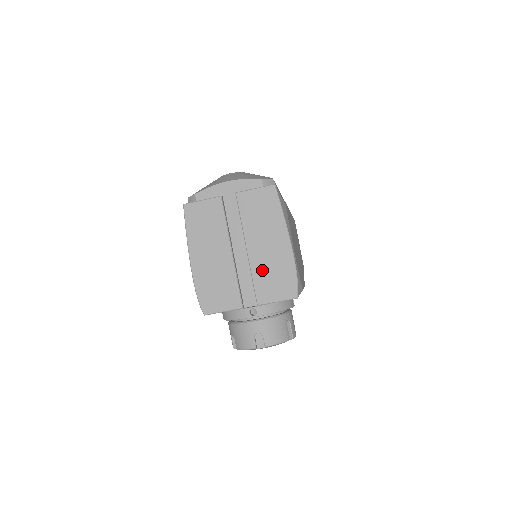
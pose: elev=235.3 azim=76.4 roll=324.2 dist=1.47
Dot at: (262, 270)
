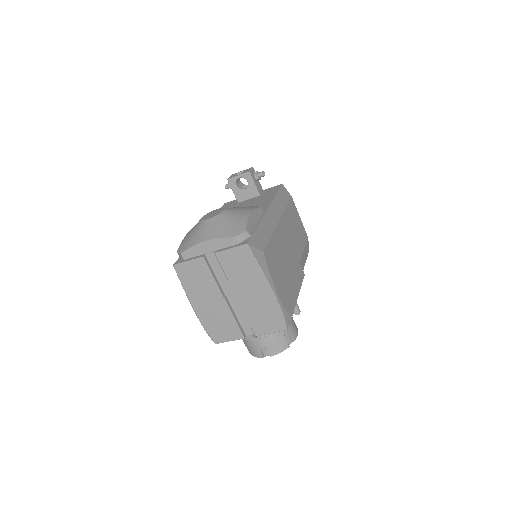
Dot at: (253, 312)
